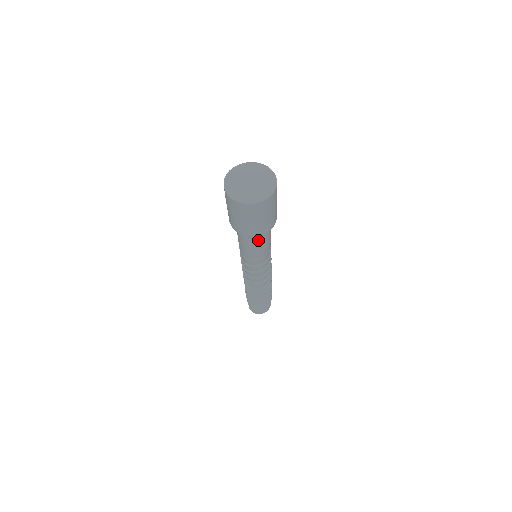
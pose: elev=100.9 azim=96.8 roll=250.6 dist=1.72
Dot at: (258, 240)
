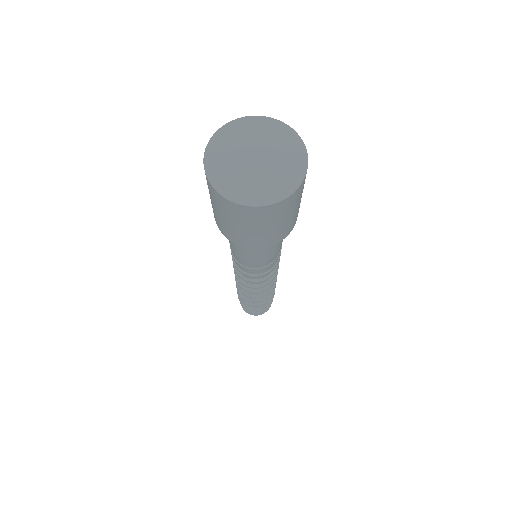
Dot at: (252, 249)
